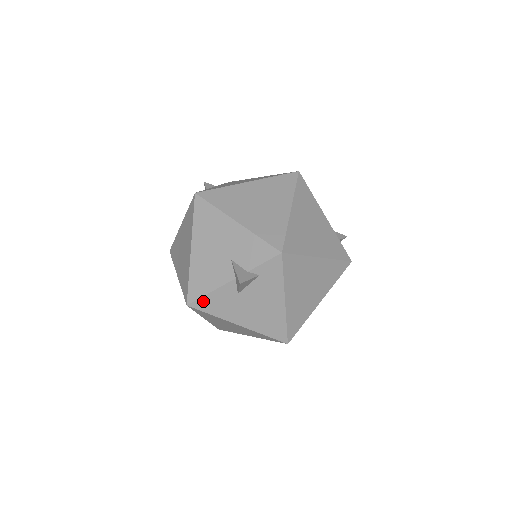
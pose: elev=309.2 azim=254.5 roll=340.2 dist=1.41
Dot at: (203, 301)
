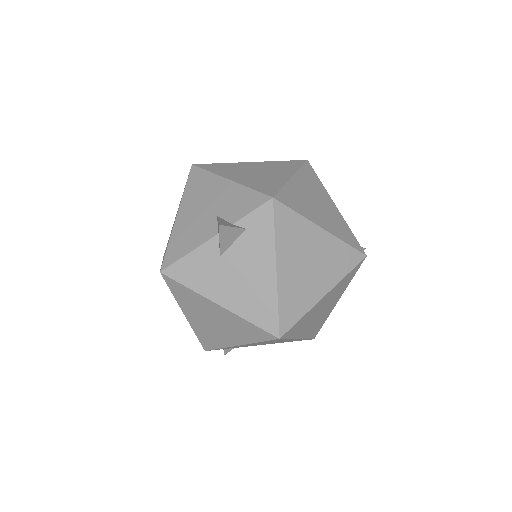
Dot at: (179, 266)
